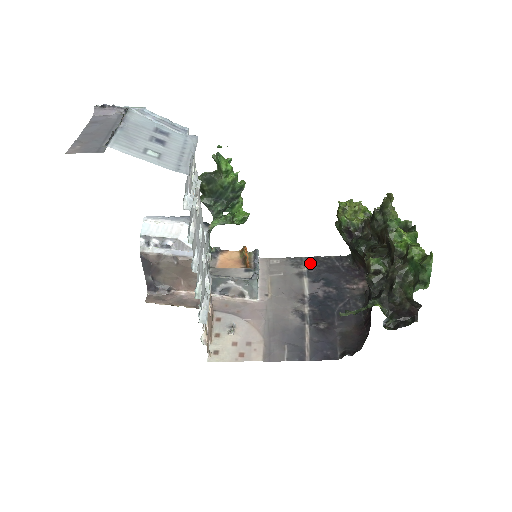
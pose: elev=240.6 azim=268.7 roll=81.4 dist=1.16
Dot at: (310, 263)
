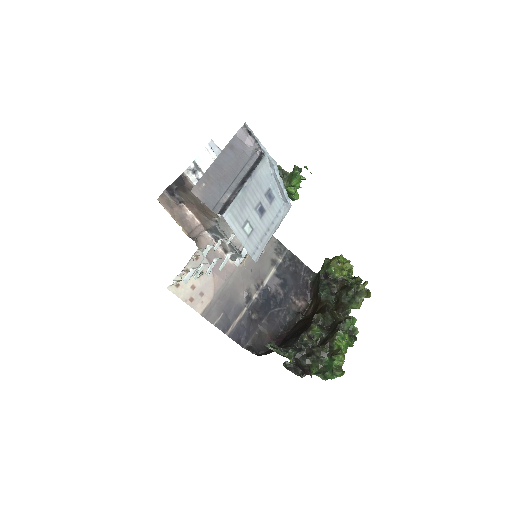
Dot at: (287, 258)
